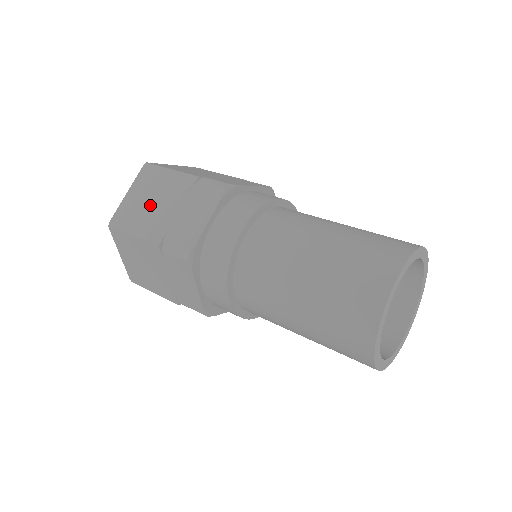
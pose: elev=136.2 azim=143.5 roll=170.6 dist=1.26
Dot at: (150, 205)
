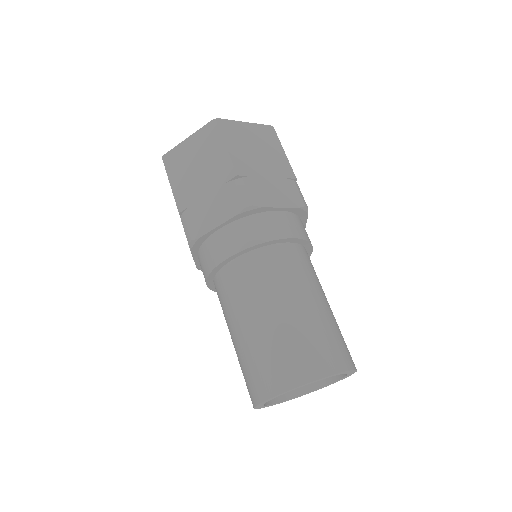
Dot at: (194, 168)
